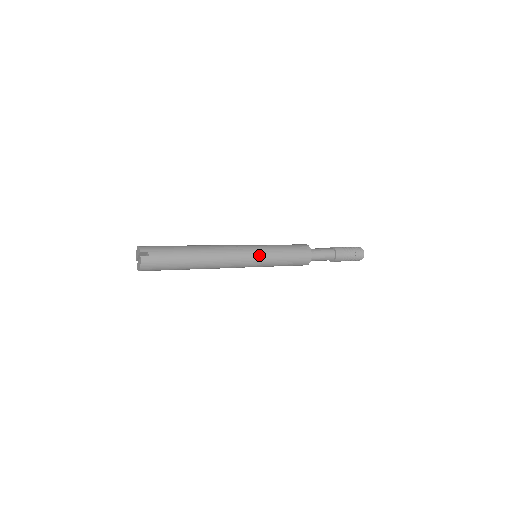
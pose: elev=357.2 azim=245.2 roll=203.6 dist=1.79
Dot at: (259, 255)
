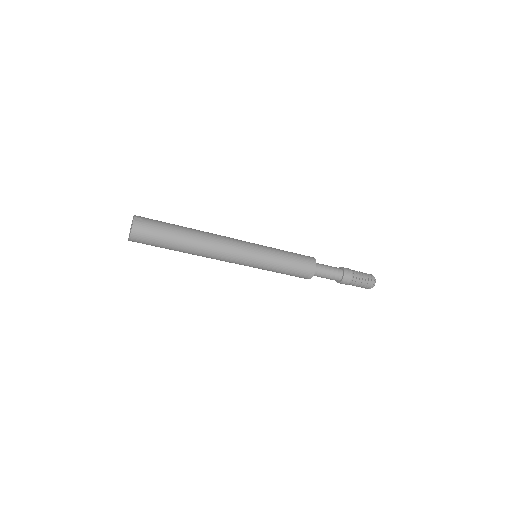
Dot at: (259, 250)
